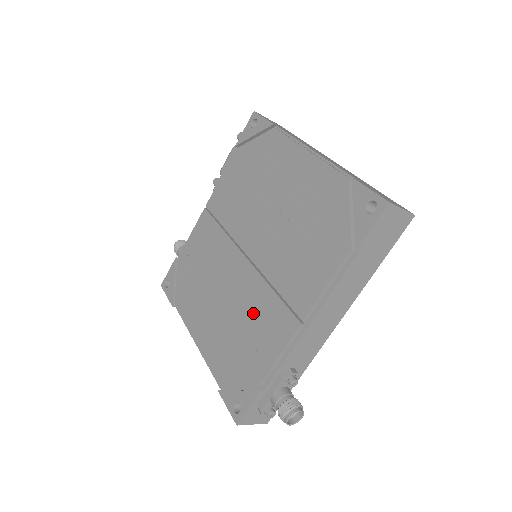
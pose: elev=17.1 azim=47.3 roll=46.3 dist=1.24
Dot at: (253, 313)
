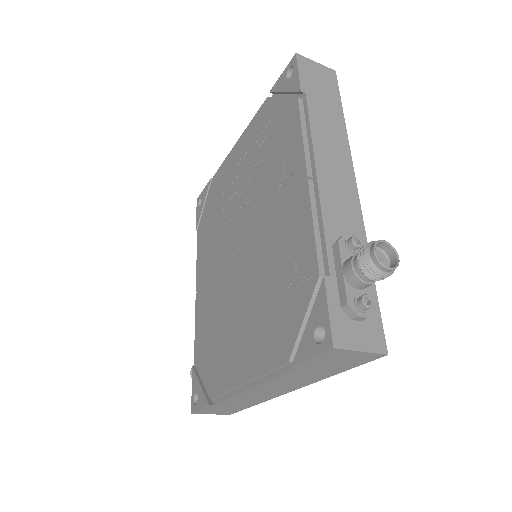
Dot at: (271, 255)
